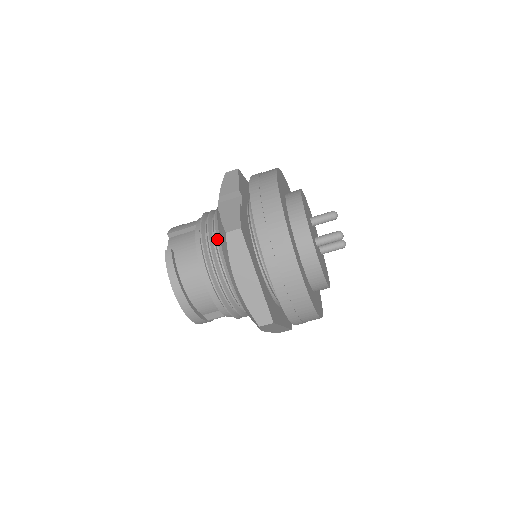
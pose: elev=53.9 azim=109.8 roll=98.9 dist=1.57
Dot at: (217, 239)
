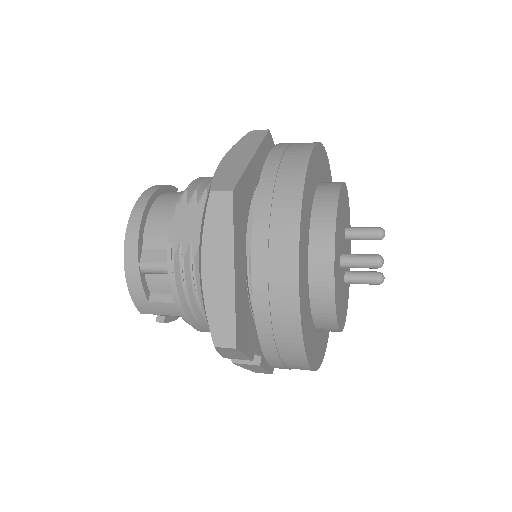
Dot at: occluded
